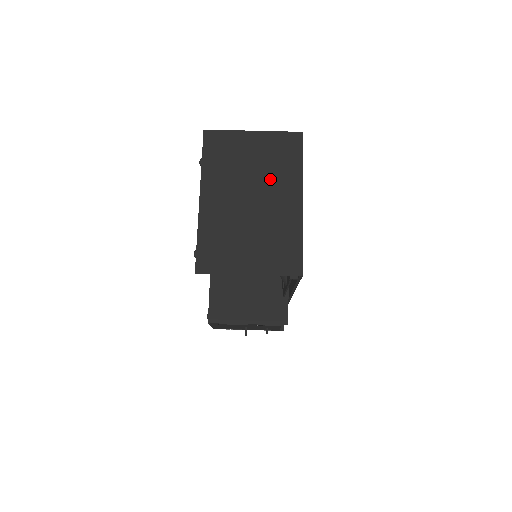
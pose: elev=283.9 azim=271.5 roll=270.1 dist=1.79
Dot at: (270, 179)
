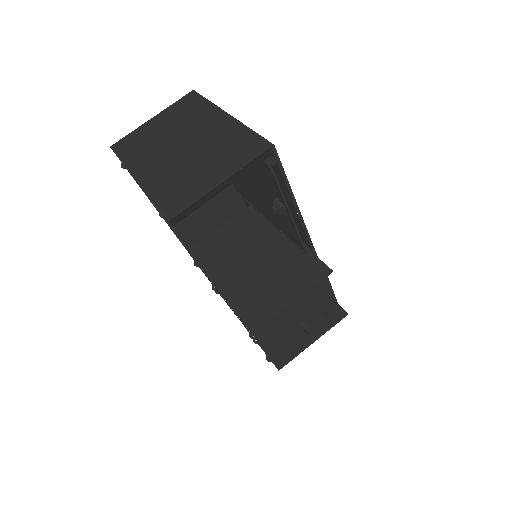
Dot at: (189, 125)
